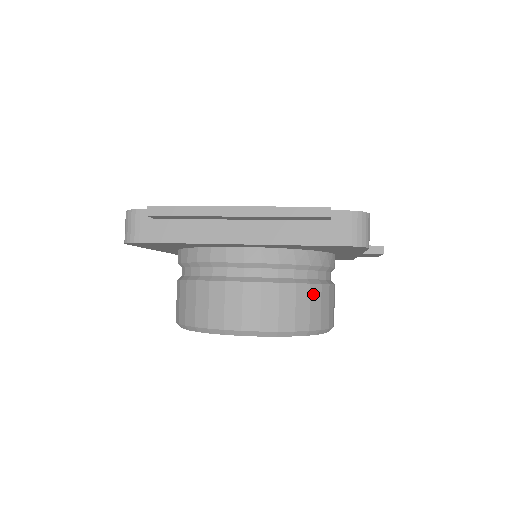
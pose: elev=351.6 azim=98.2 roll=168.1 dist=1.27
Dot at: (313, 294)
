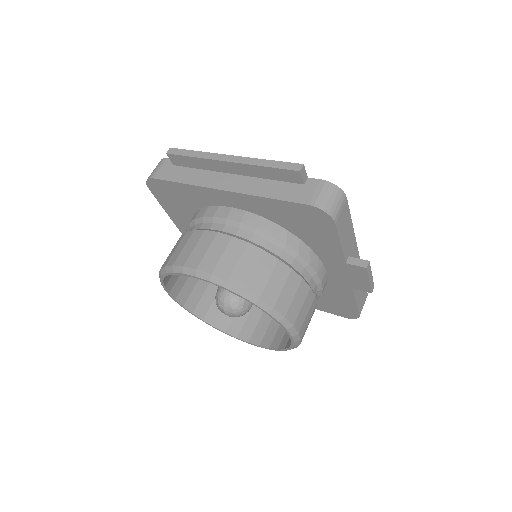
Dot at: (278, 270)
